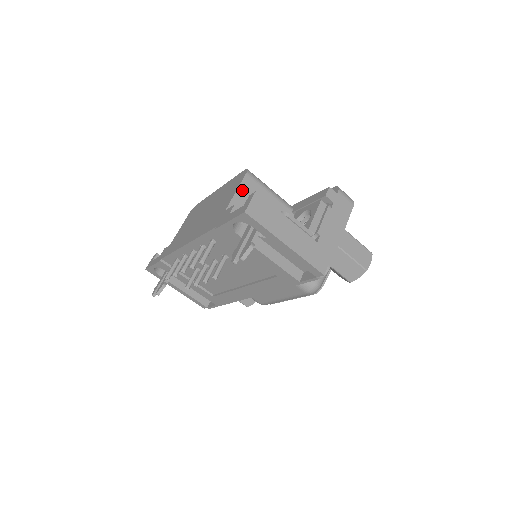
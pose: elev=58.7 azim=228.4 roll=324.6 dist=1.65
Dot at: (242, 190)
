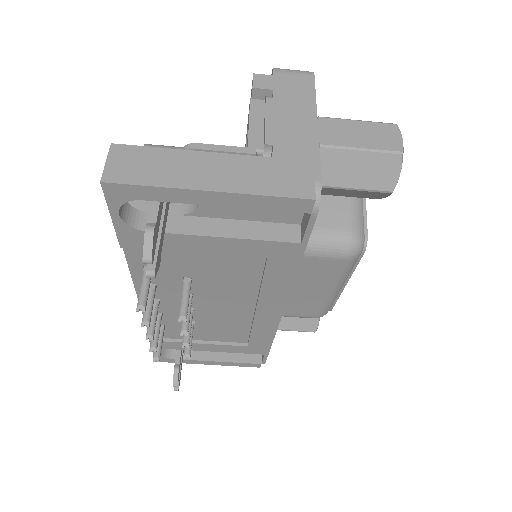
Dot at: occluded
